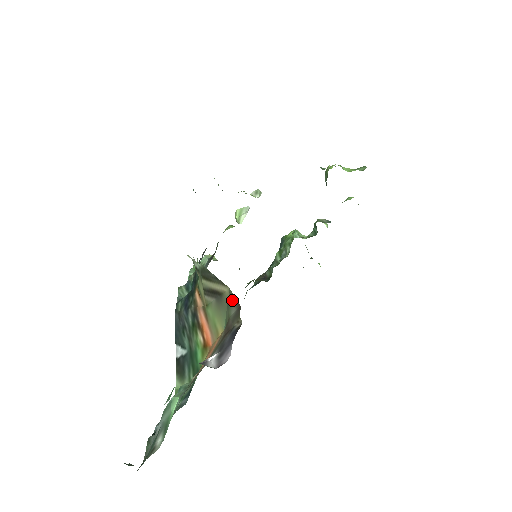
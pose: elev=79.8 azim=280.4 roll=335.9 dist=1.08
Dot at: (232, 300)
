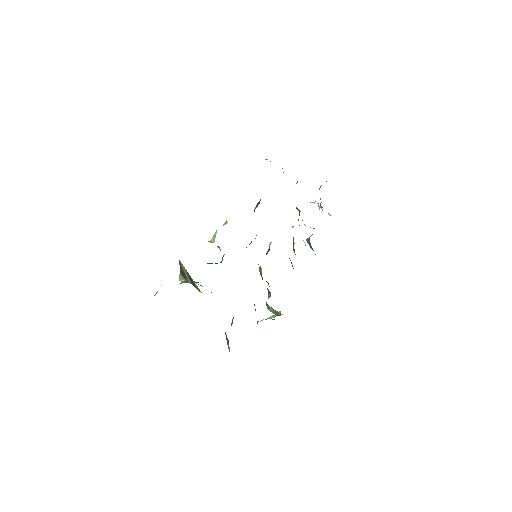
Dot at: occluded
